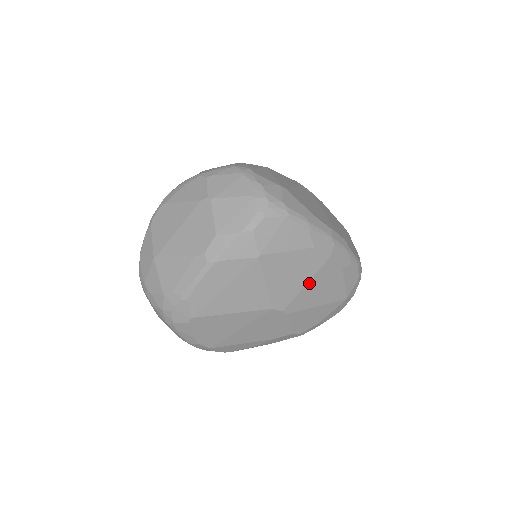
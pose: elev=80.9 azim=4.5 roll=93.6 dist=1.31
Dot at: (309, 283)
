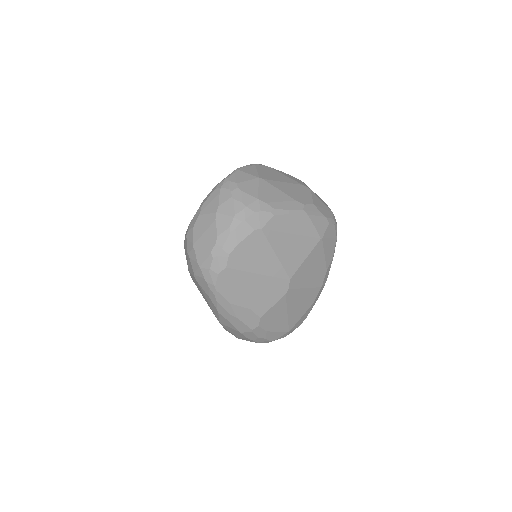
Dot at: (306, 289)
